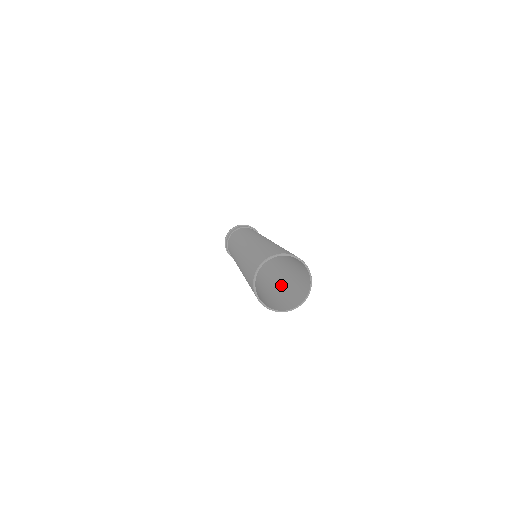
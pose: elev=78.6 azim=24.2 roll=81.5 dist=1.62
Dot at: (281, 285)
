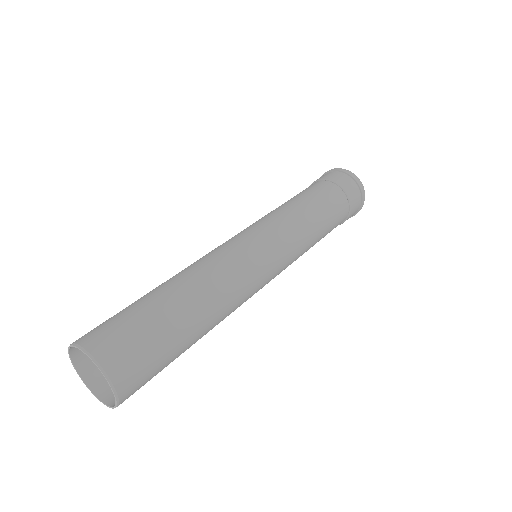
Dot at: occluded
